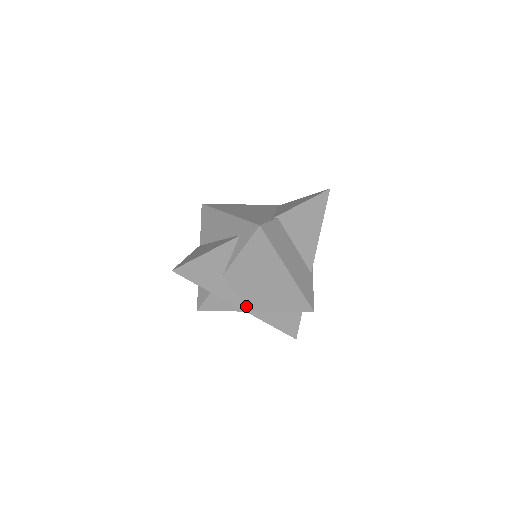
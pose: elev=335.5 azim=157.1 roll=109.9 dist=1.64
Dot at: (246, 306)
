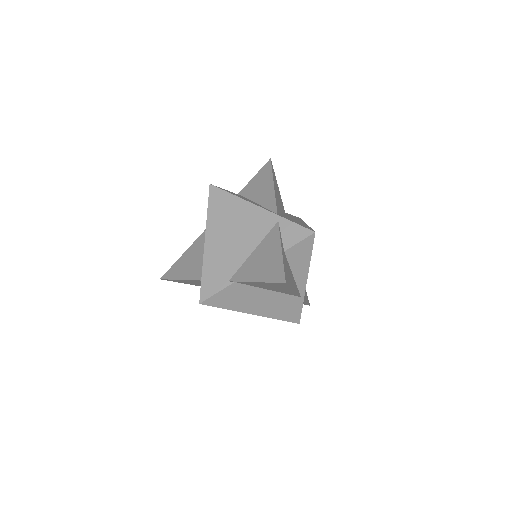
Dot at: occluded
